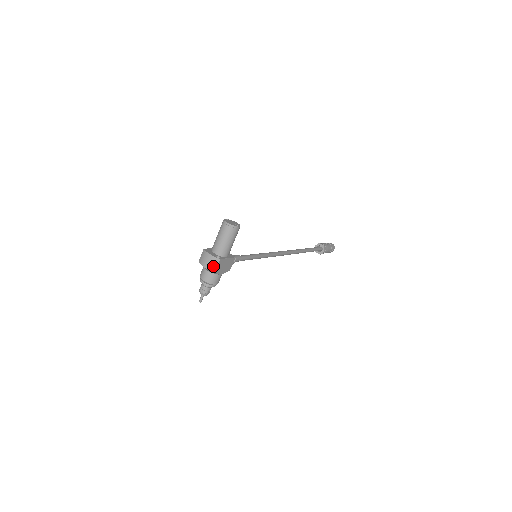
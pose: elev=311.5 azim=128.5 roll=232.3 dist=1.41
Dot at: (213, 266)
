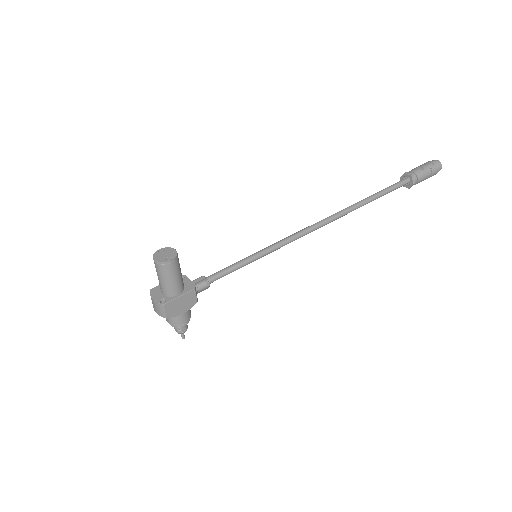
Dot at: (161, 312)
